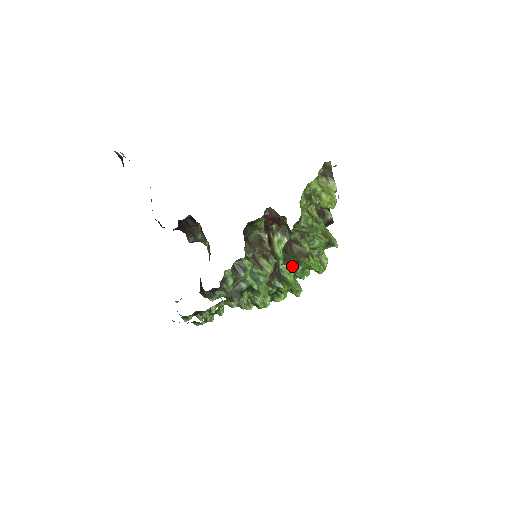
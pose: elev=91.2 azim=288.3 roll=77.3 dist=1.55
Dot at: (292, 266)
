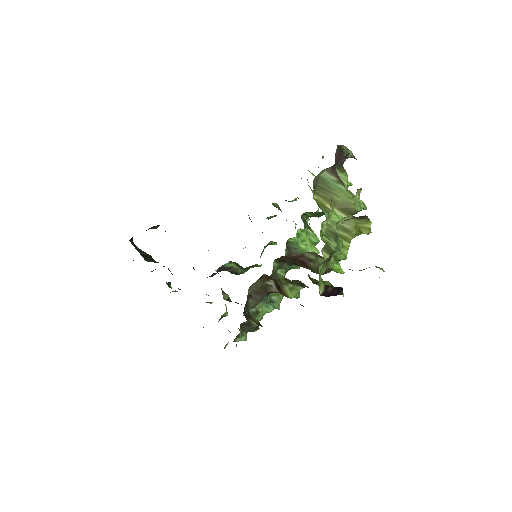
Dot at: occluded
